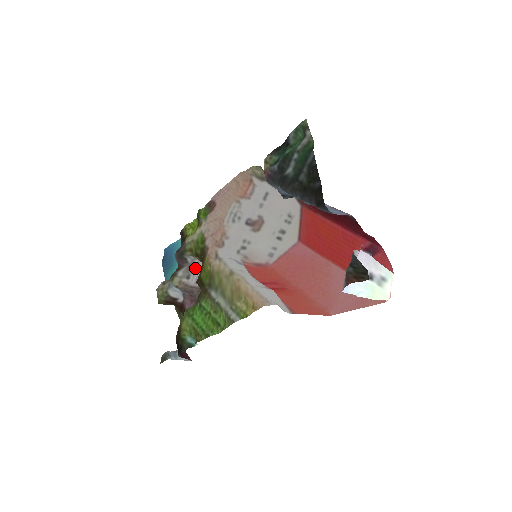
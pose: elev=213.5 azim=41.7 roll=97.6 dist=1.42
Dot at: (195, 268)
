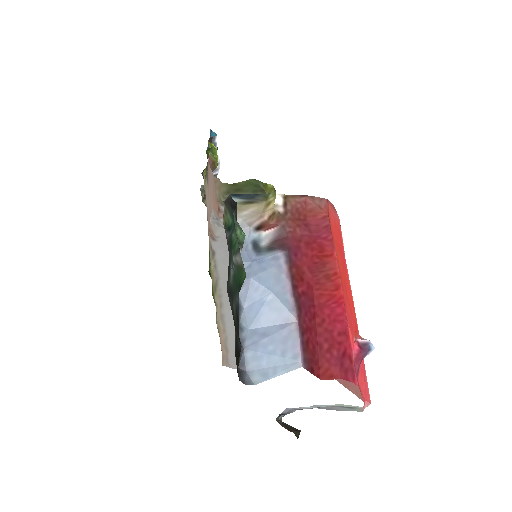
Dot at: occluded
